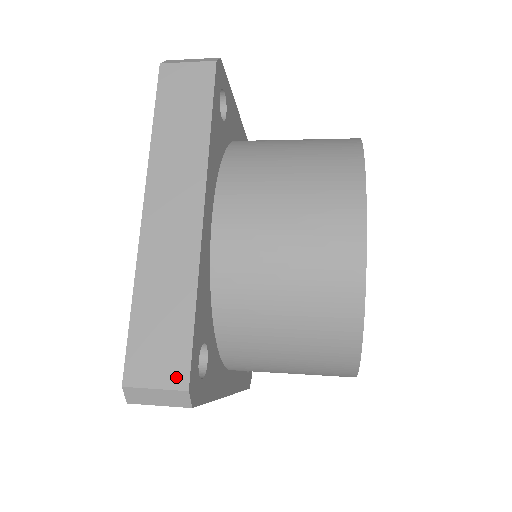
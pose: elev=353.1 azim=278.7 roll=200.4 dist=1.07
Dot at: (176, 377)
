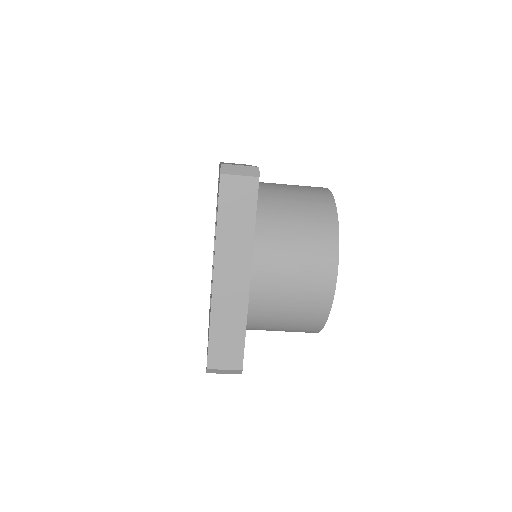
Dot at: occluded
